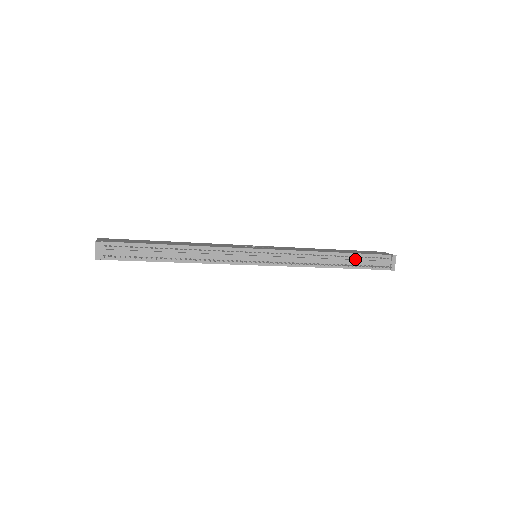
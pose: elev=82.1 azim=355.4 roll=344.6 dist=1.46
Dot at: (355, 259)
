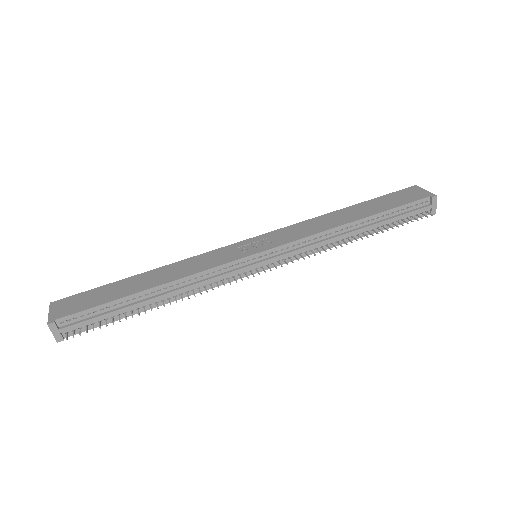
Dot at: (384, 218)
